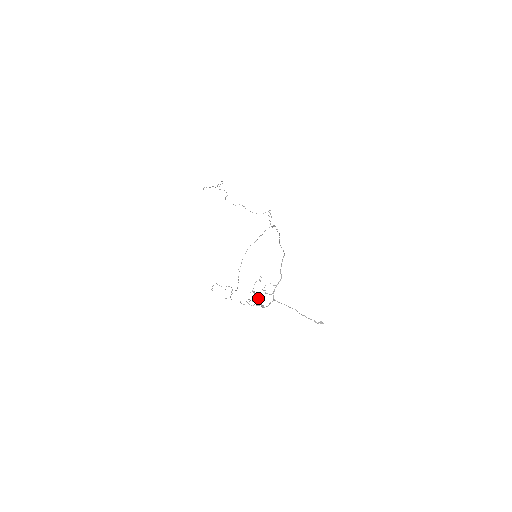
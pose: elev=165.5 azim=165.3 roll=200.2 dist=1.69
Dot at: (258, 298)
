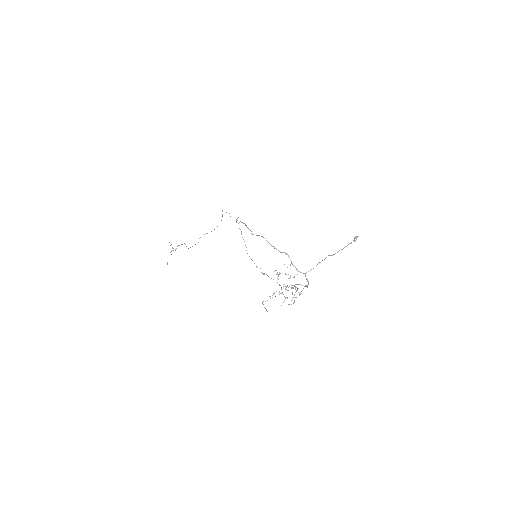
Dot at: occluded
